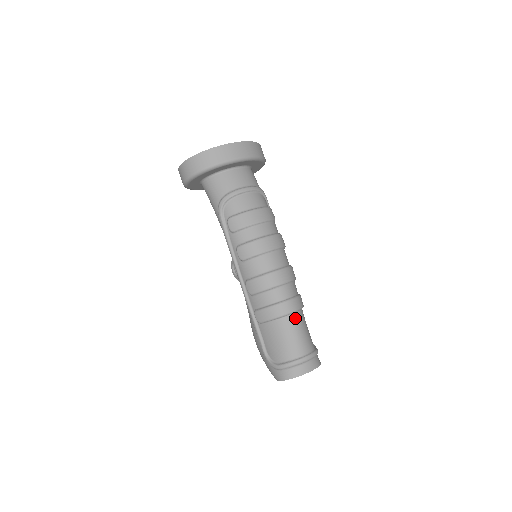
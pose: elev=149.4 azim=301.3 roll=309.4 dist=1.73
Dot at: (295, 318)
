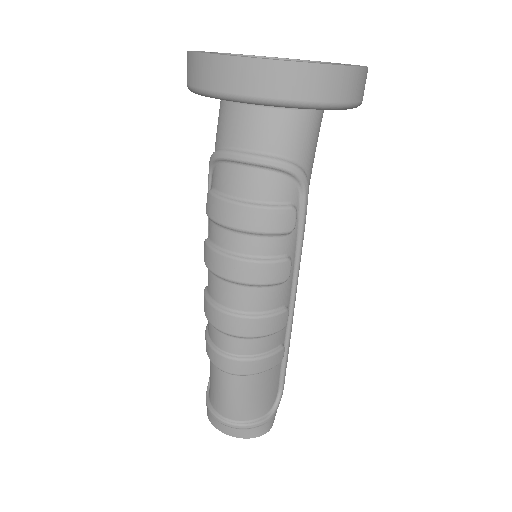
Dot at: (231, 379)
